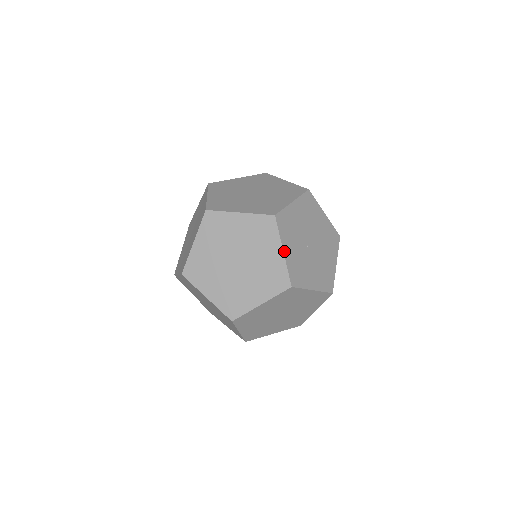
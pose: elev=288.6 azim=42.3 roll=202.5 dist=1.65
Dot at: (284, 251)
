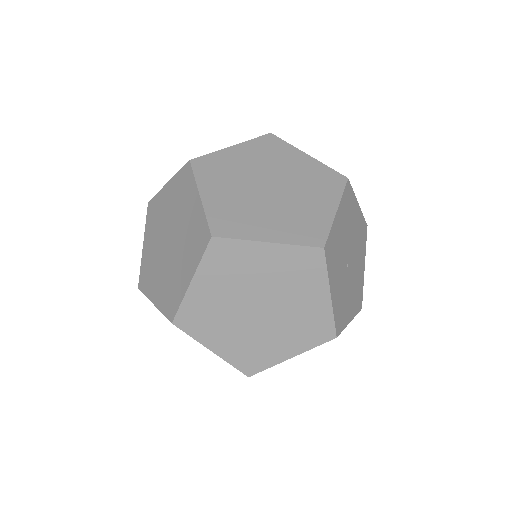
Dot at: (331, 294)
